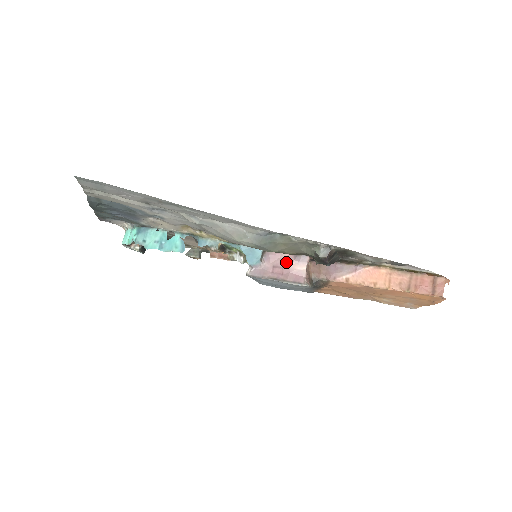
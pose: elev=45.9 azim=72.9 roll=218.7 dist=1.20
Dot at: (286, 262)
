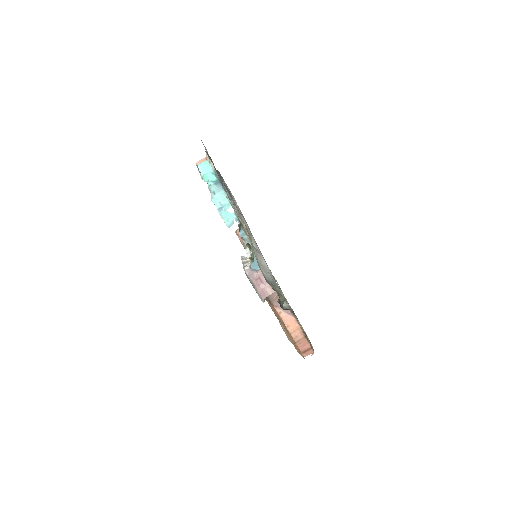
Dot at: (266, 283)
